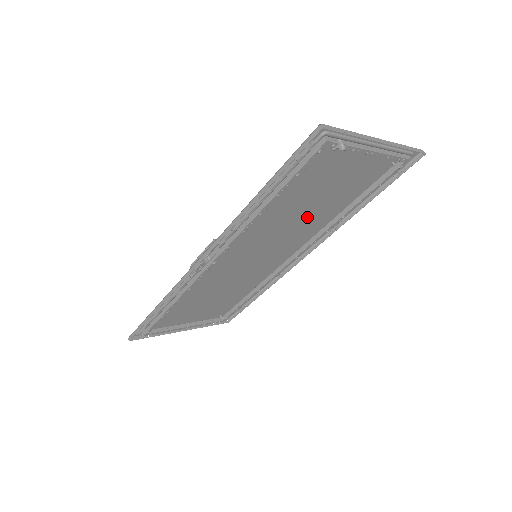
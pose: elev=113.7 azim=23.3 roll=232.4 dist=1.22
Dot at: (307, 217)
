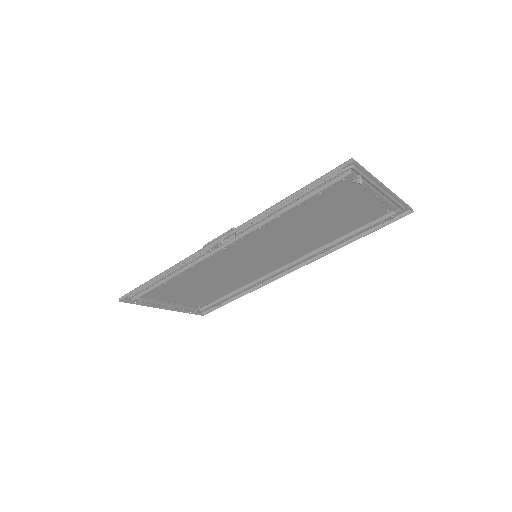
Dot at: (309, 235)
